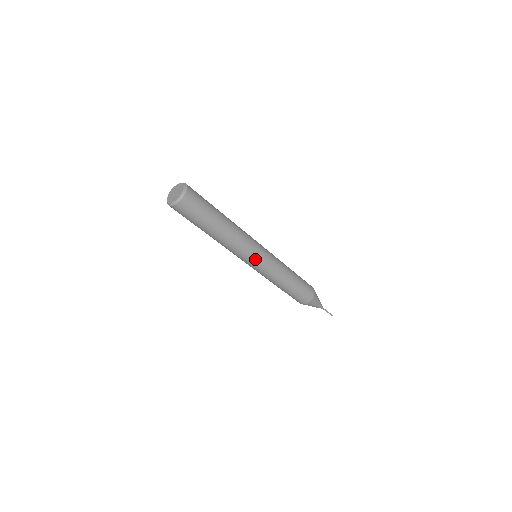
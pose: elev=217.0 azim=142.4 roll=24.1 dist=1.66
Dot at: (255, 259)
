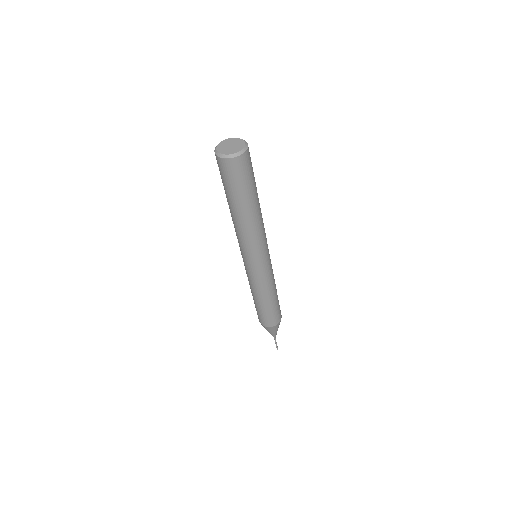
Dot at: (254, 260)
